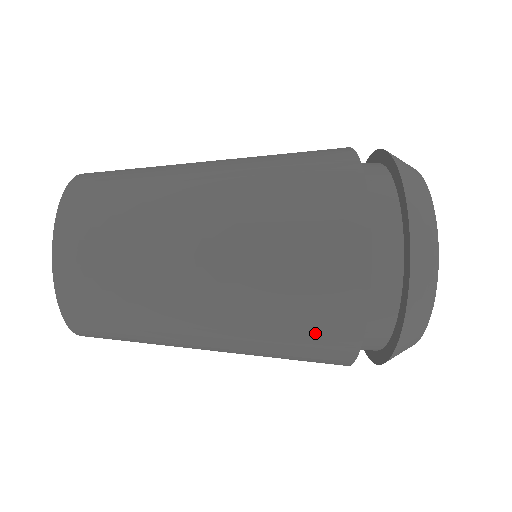
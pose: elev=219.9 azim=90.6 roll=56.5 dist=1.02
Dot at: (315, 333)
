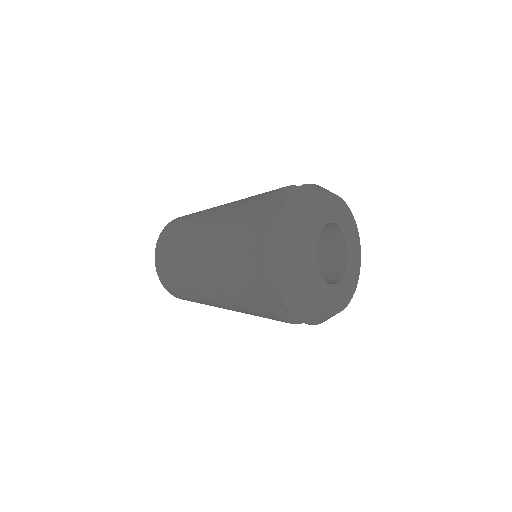
Dot at: occluded
